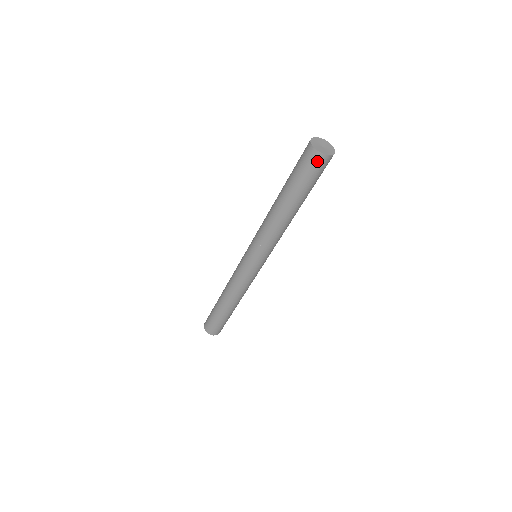
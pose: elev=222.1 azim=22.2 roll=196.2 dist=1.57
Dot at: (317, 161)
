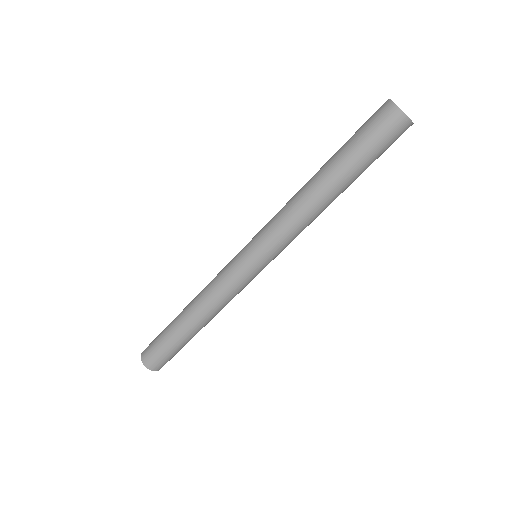
Dot at: (384, 113)
